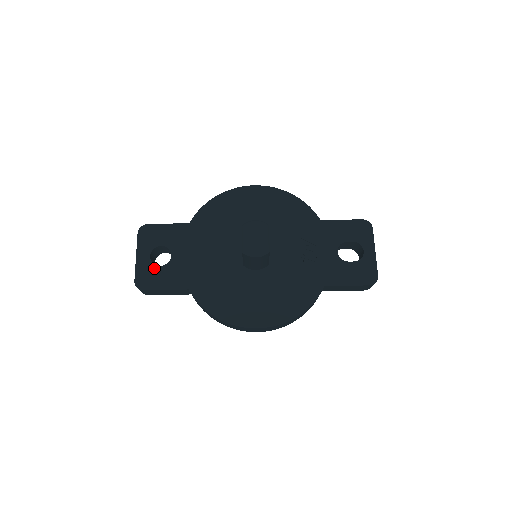
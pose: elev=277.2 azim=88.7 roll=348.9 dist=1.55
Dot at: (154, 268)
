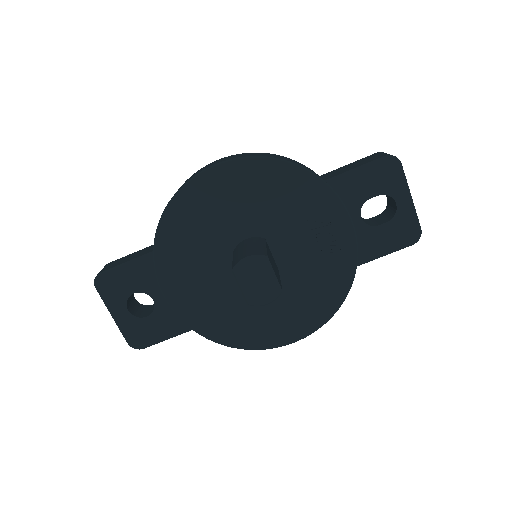
Dot at: (141, 322)
